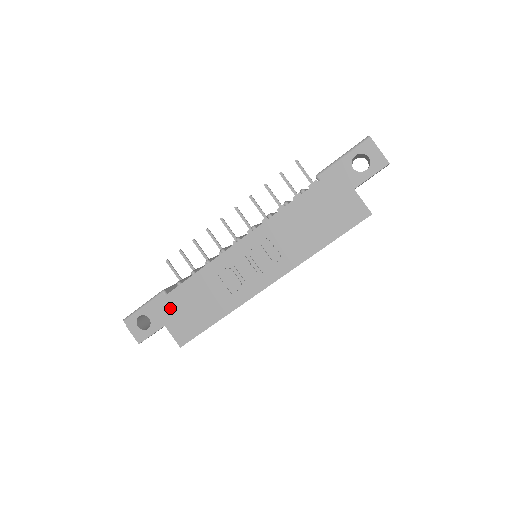
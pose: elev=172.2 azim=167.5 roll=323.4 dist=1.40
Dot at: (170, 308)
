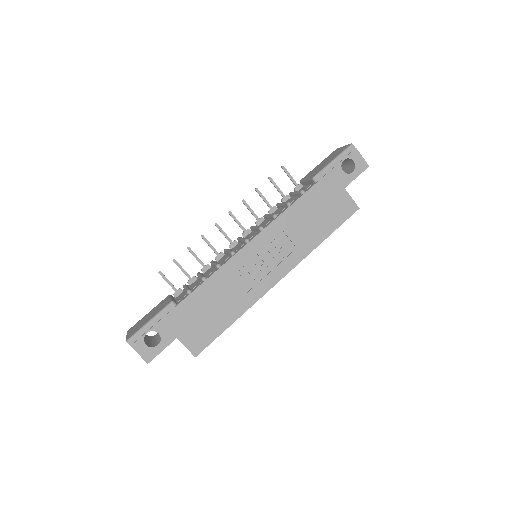
Dot at: (182, 318)
